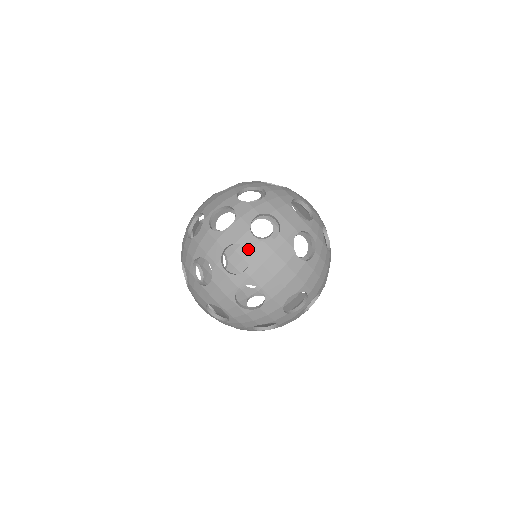
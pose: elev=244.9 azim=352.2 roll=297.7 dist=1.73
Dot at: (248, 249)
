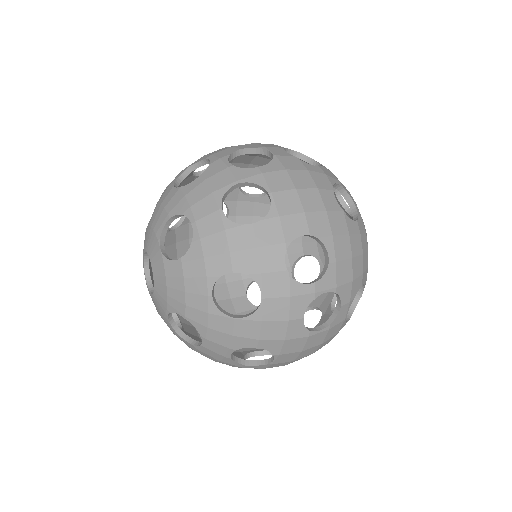
Dot at: (274, 153)
